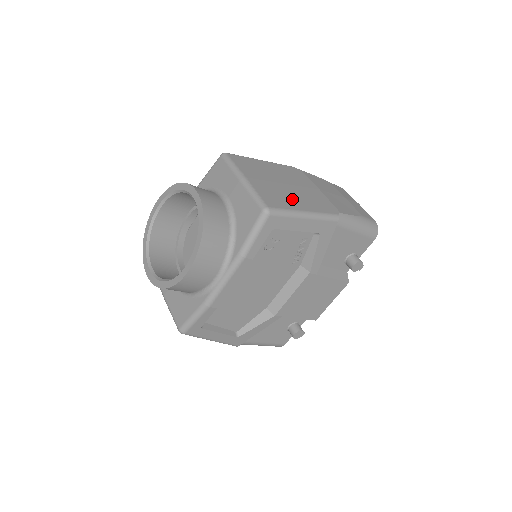
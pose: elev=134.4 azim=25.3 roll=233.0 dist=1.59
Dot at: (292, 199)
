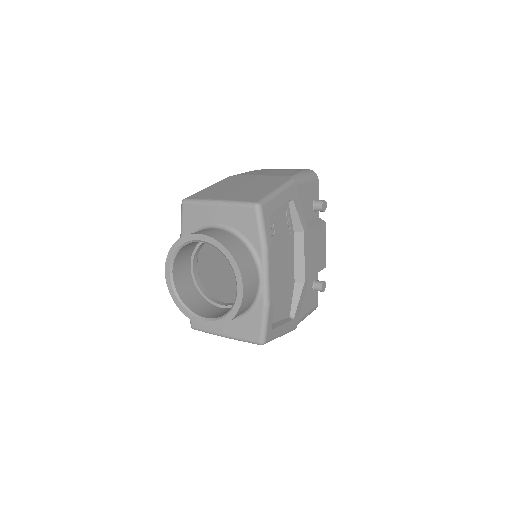
Dot at: (259, 190)
